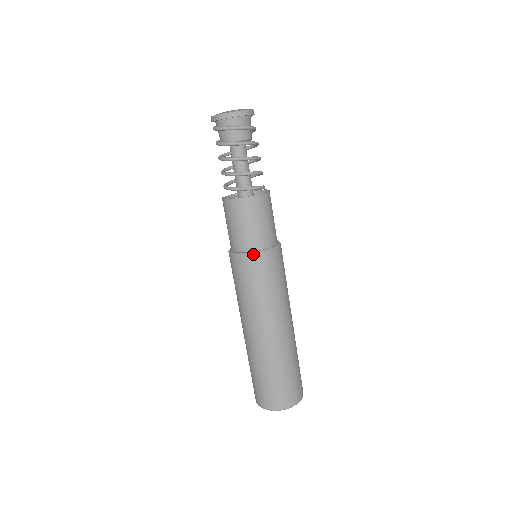
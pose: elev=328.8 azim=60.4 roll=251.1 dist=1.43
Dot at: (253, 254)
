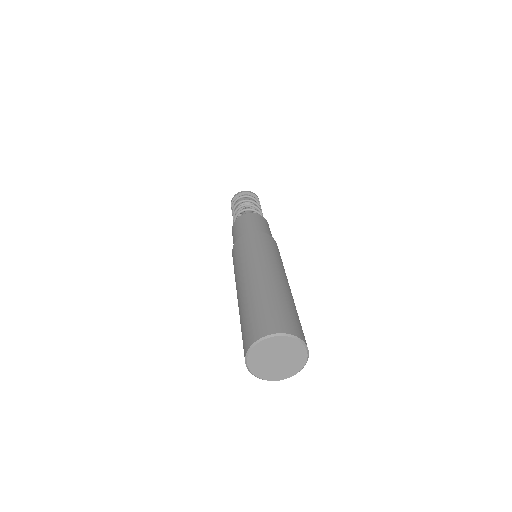
Dot at: (246, 234)
